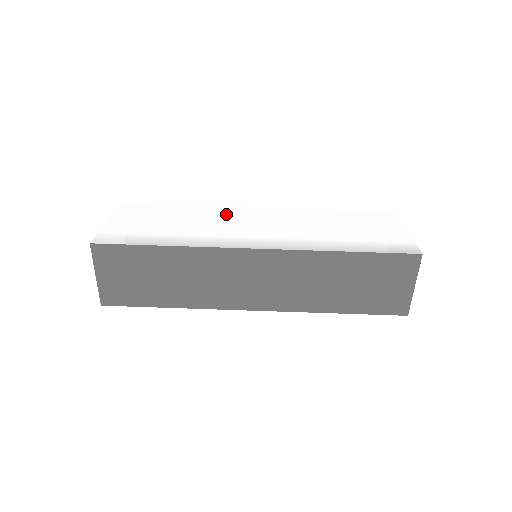
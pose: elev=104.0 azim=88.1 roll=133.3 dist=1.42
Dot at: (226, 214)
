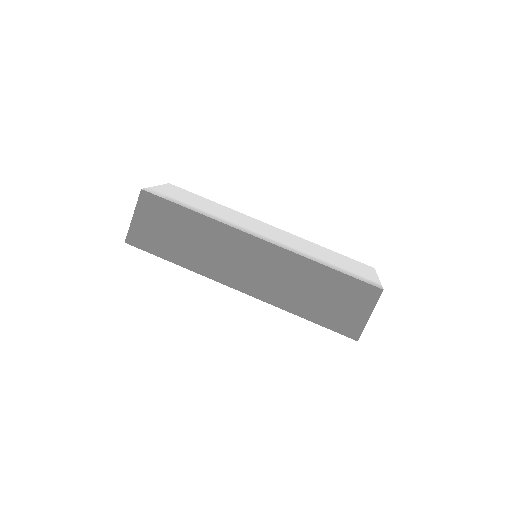
Dot at: (245, 218)
